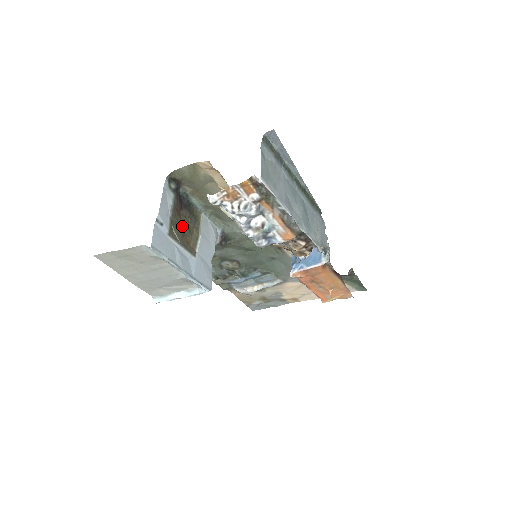
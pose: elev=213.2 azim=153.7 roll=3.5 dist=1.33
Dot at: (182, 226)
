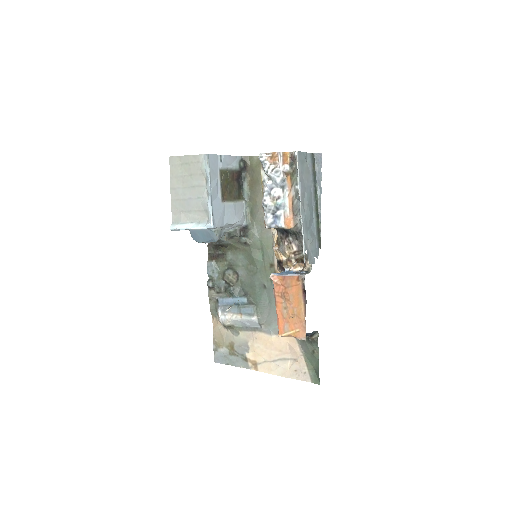
Dot at: (229, 184)
